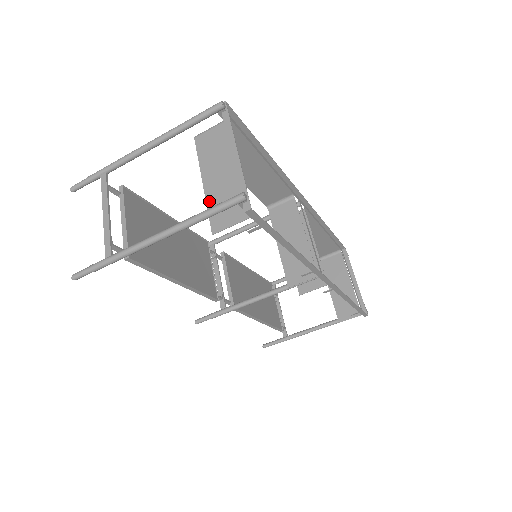
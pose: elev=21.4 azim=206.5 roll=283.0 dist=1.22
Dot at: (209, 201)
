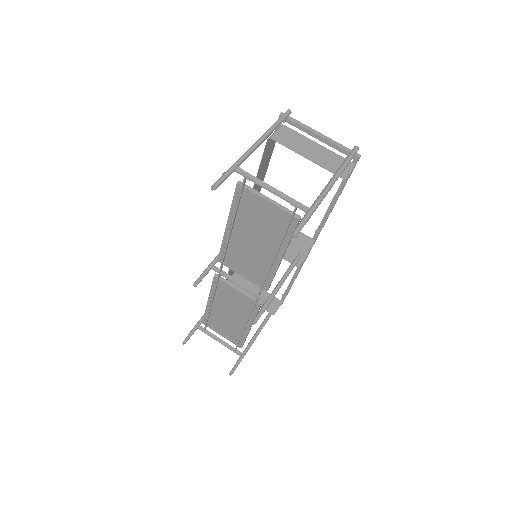
Dot at: (323, 165)
